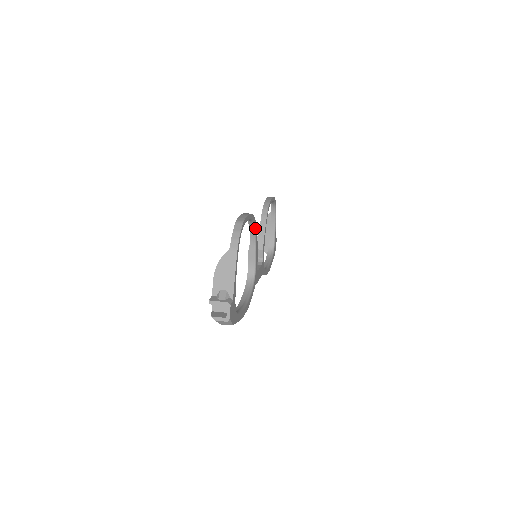
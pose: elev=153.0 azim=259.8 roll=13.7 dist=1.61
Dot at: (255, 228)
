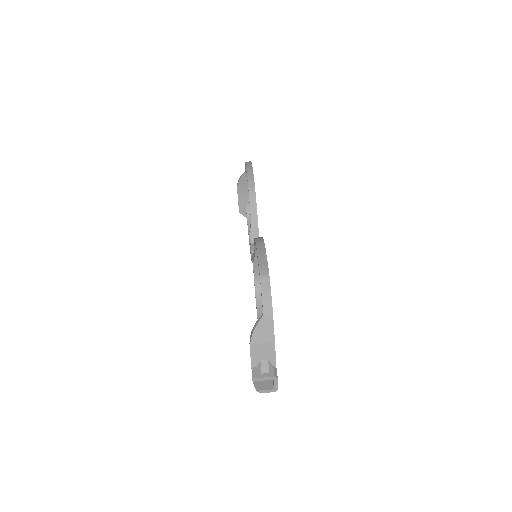
Dot at: occluded
